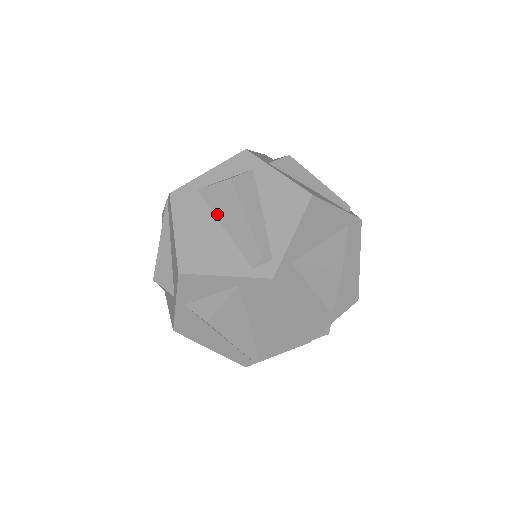
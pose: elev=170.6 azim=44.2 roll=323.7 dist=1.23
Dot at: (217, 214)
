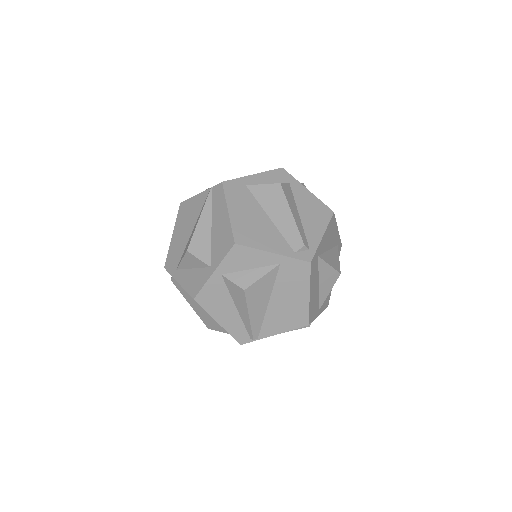
Dot at: (264, 207)
